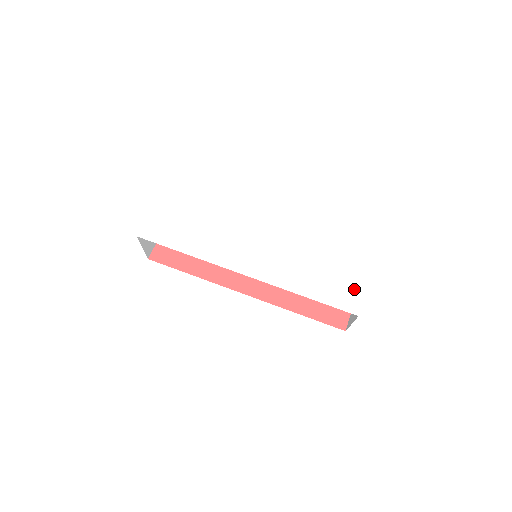
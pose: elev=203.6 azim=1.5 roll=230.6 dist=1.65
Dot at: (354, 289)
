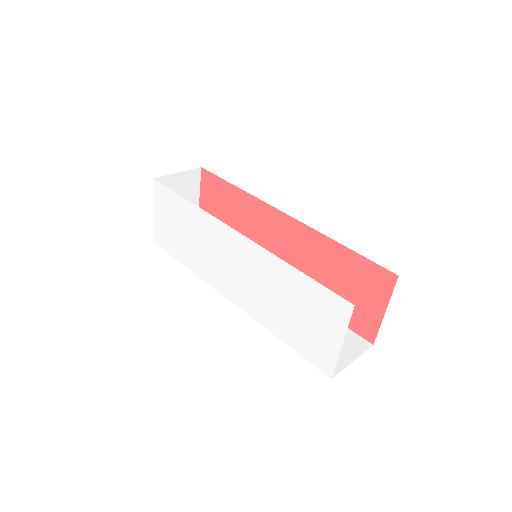
Dot at: (327, 346)
